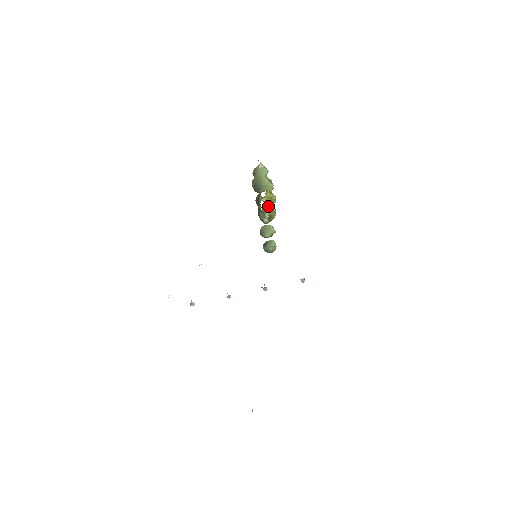
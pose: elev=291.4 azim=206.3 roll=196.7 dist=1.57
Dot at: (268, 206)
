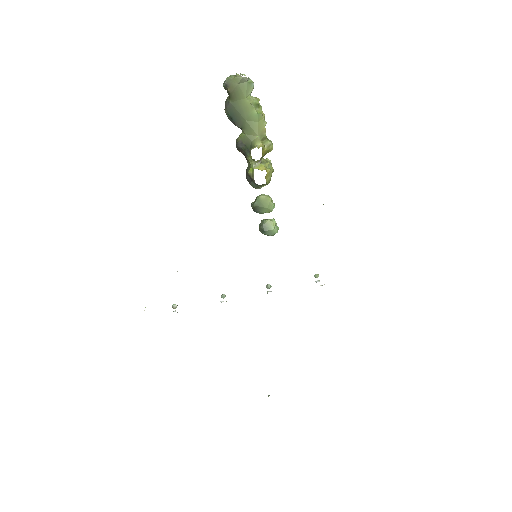
Dot at: (267, 177)
